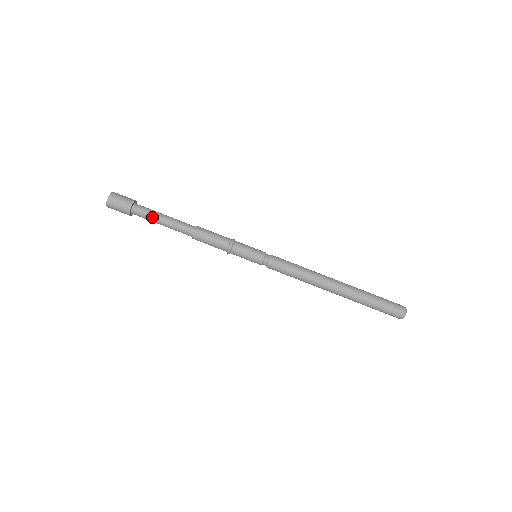
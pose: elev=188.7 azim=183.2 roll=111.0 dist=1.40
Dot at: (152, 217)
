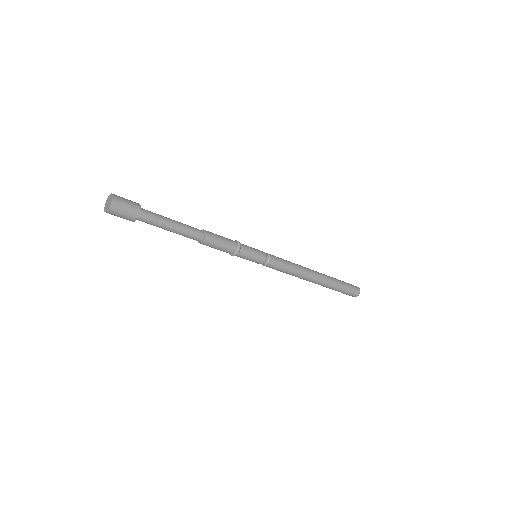
Dot at: (160, 224)
